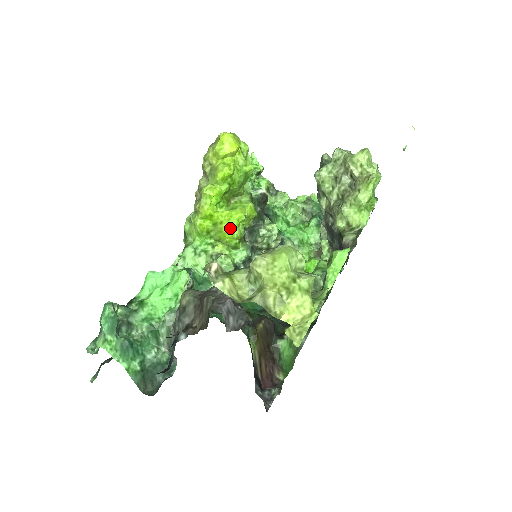
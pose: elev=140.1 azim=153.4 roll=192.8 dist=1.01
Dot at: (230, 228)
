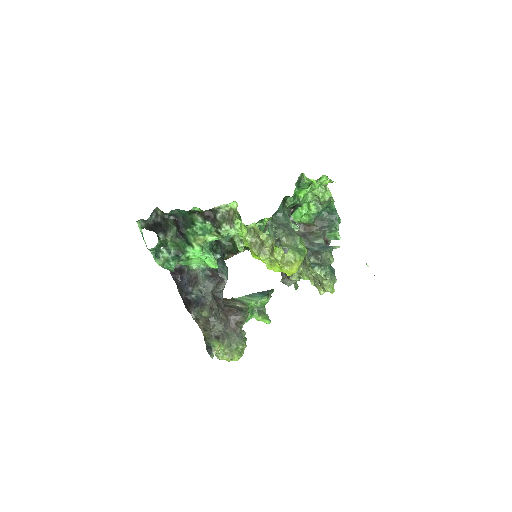
Dot at: (256, 258)
